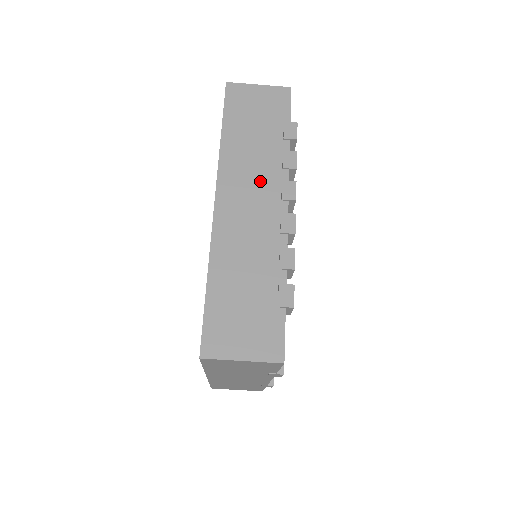
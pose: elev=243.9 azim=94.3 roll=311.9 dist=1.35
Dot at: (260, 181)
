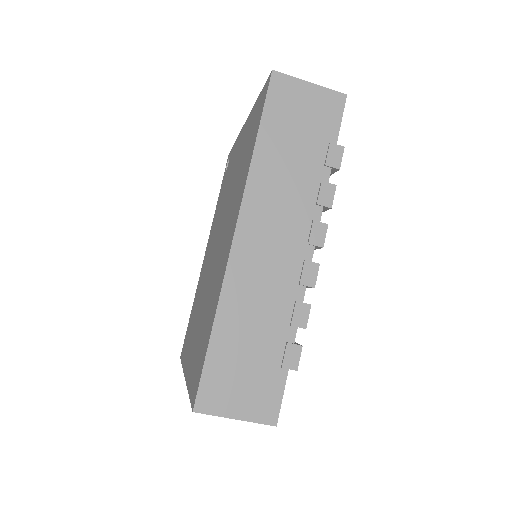
Dot at: (289, 216)
